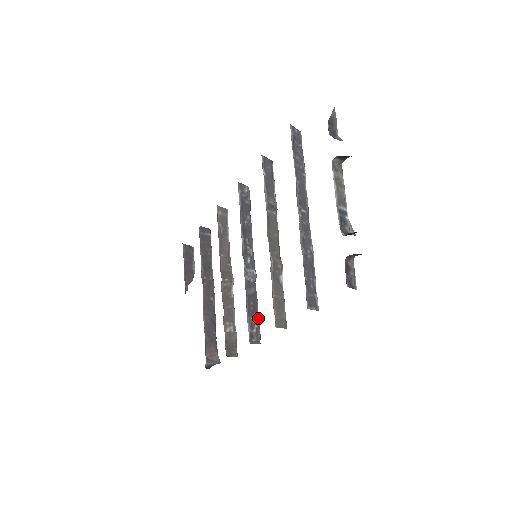
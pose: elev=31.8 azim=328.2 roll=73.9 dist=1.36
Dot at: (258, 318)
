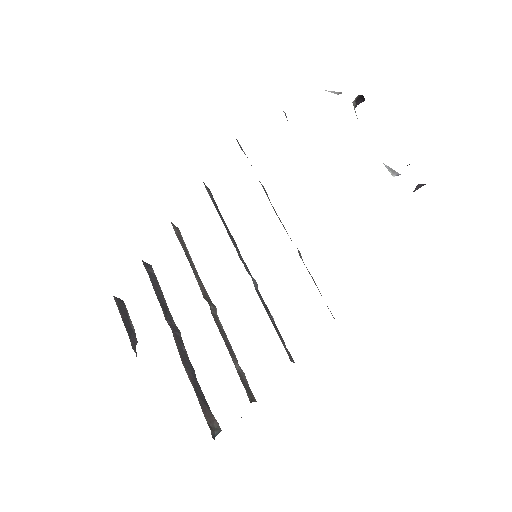
Dot at: (279, 333)
